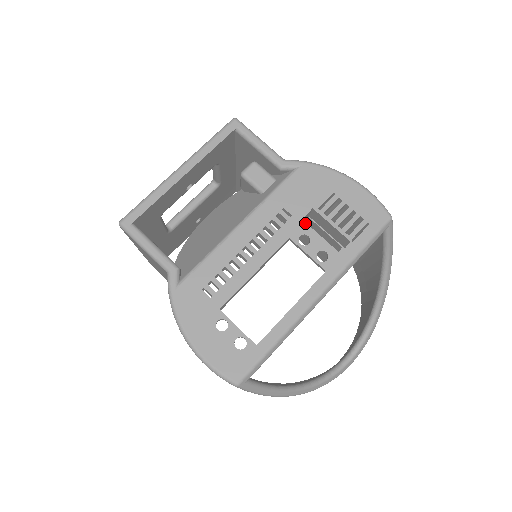
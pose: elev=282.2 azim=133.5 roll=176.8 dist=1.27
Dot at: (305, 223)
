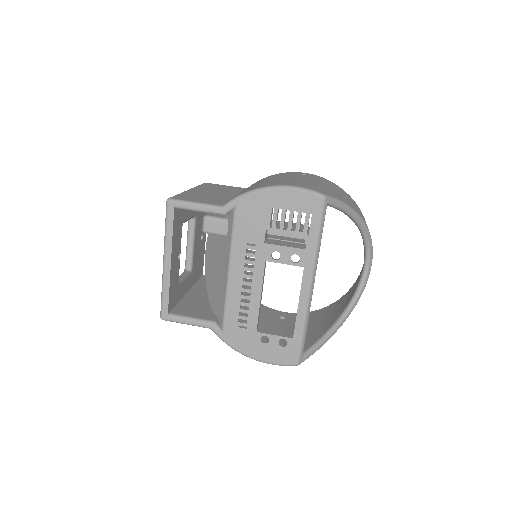
Dot at: (268, 244)
